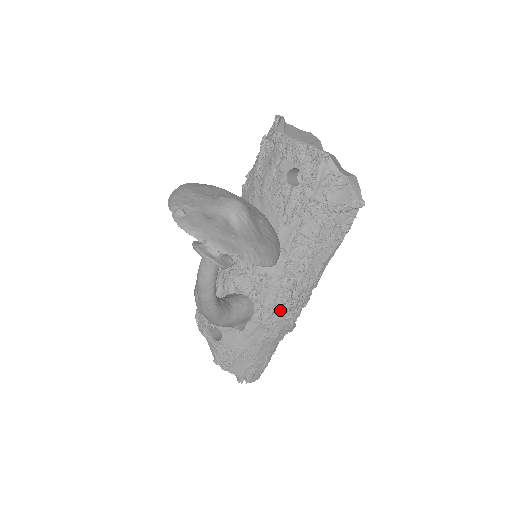
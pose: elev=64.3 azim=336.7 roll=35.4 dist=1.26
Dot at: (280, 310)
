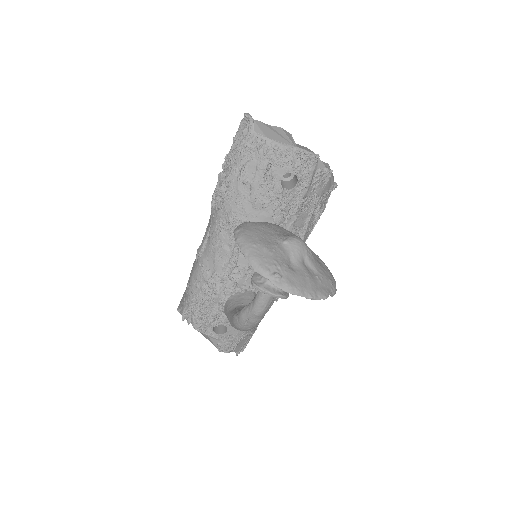
Dot at: occluded
